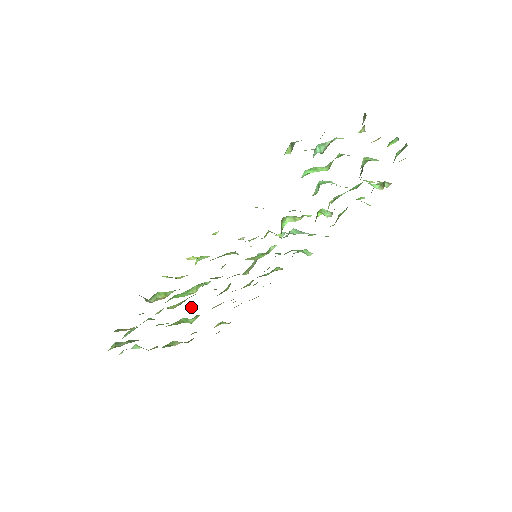
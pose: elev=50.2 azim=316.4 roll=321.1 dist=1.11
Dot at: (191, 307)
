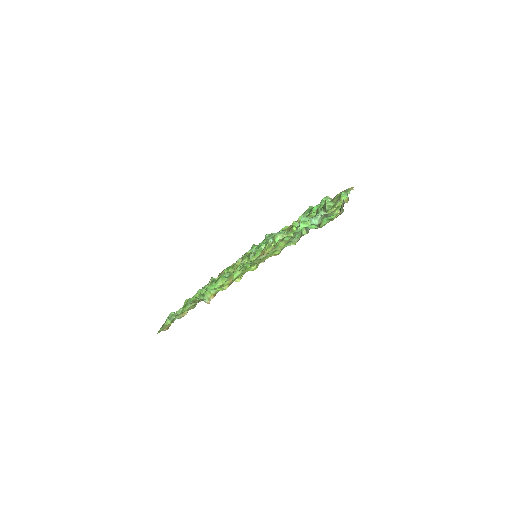
Dot at: occluded
